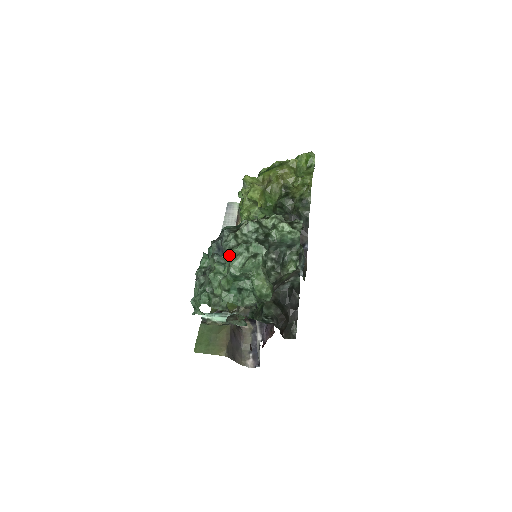
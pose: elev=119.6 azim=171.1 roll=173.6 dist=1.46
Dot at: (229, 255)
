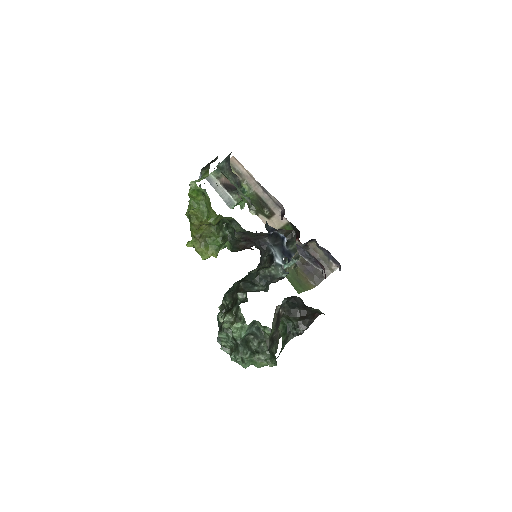
Dot at: (234, 361)
